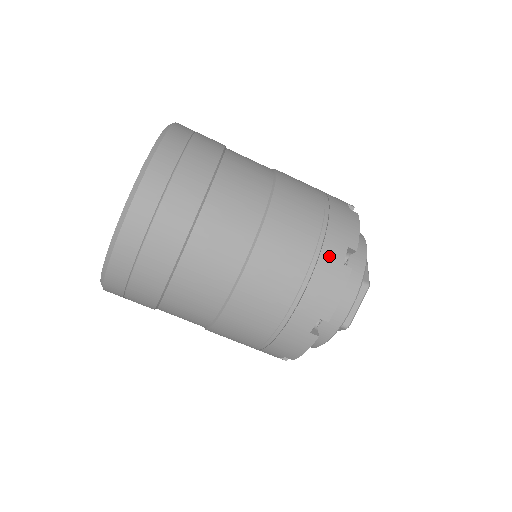
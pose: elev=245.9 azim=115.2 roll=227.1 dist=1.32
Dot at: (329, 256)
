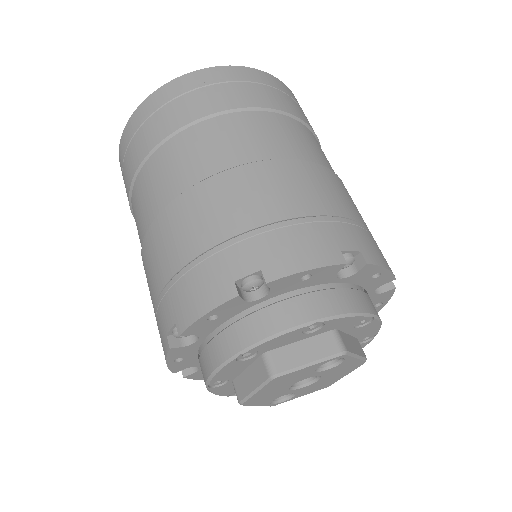
Dot at: (333, 232)
